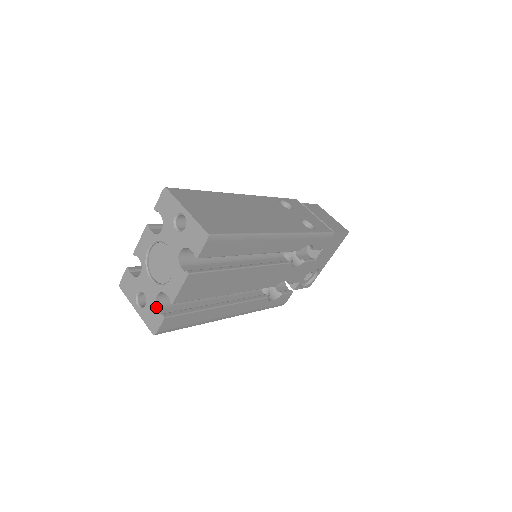
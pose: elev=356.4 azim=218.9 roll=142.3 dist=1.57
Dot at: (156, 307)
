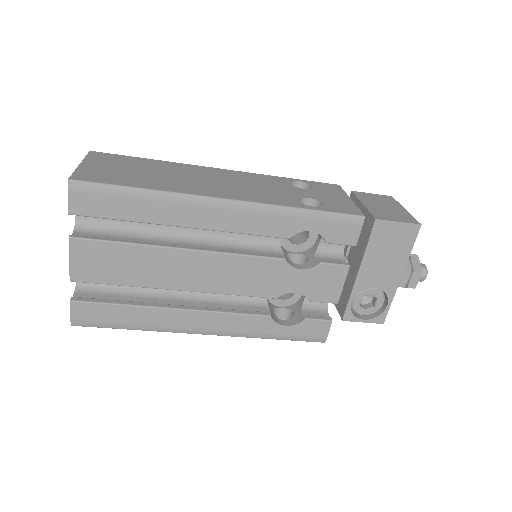
Dot at: occluded
